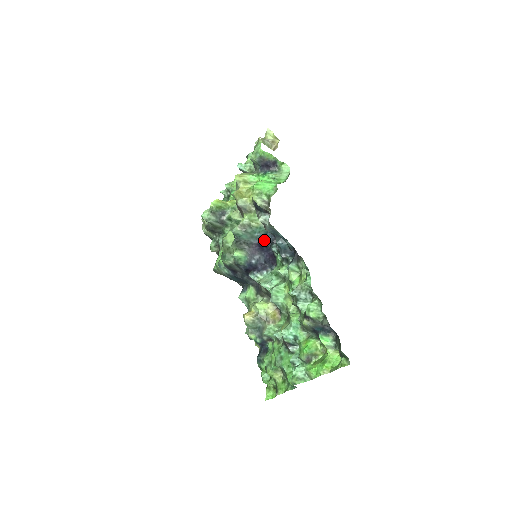
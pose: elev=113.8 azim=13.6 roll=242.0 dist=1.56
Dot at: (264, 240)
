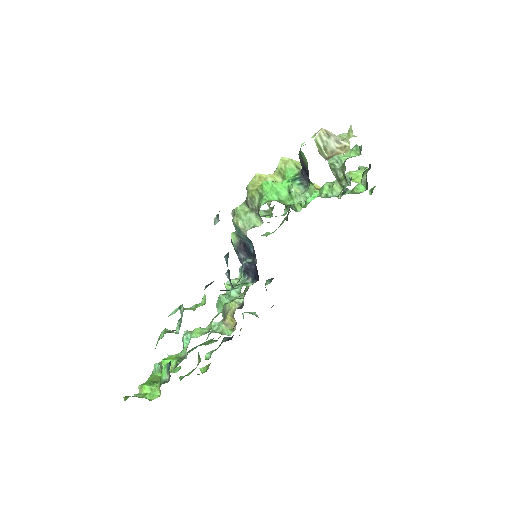
Dot at: (247, 246)
